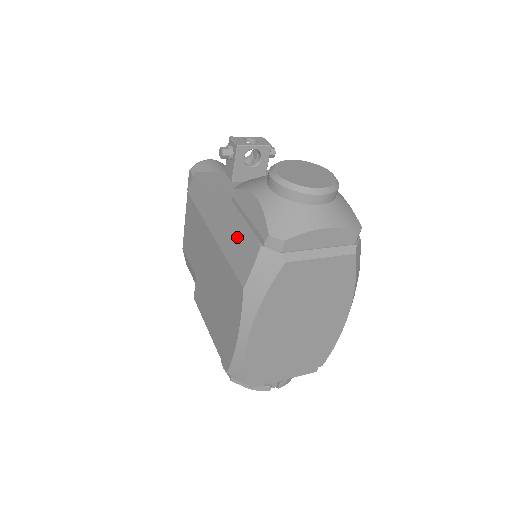
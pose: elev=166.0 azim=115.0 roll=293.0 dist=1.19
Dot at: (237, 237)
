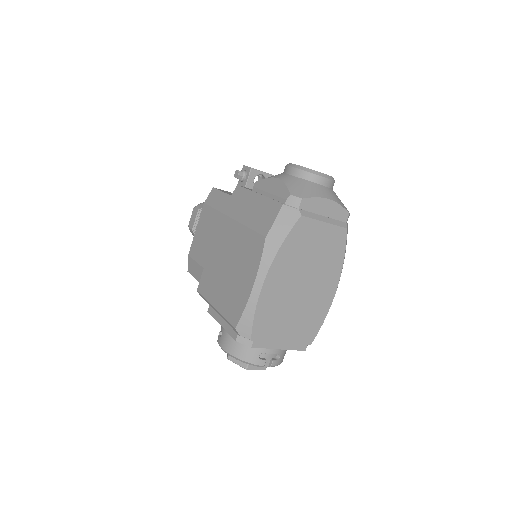
Dot at: (259, 208)
